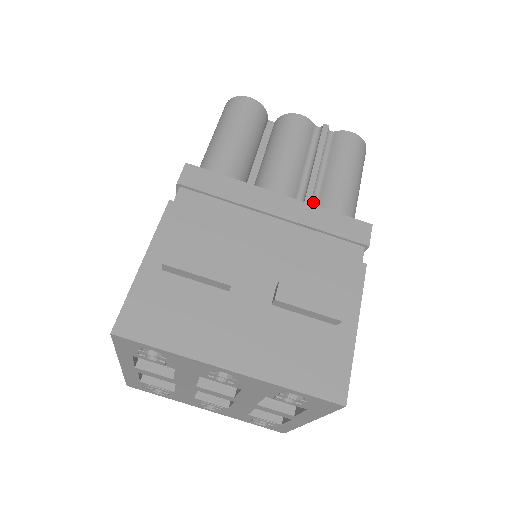
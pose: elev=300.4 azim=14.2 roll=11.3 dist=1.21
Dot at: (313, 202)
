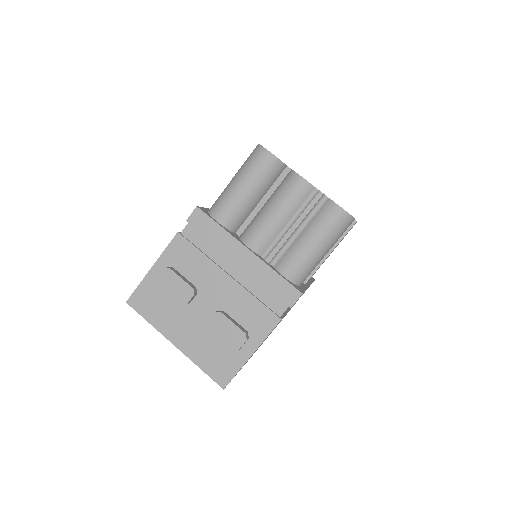
Dot at: (278, 256)
